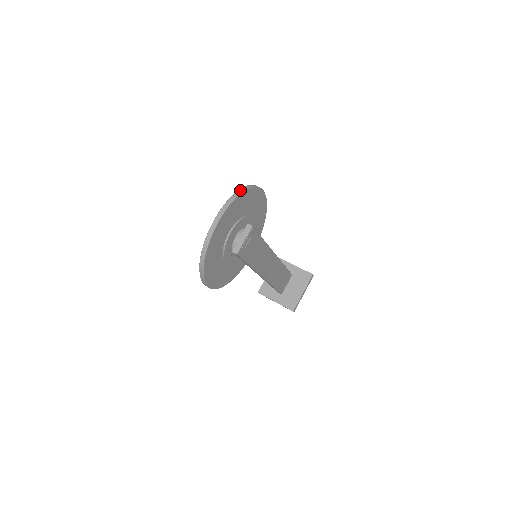
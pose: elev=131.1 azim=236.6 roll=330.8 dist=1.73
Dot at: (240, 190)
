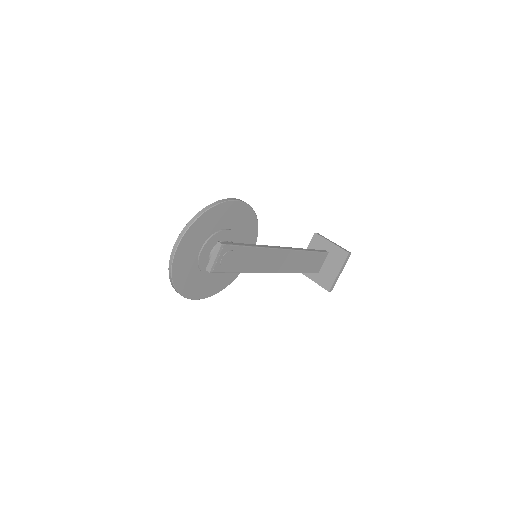
Dot at: (199, 213)
